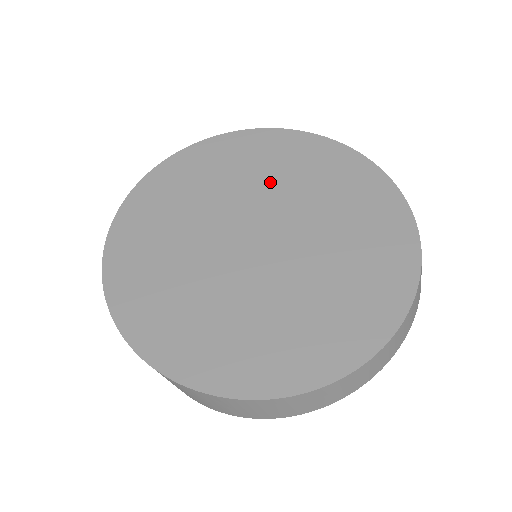
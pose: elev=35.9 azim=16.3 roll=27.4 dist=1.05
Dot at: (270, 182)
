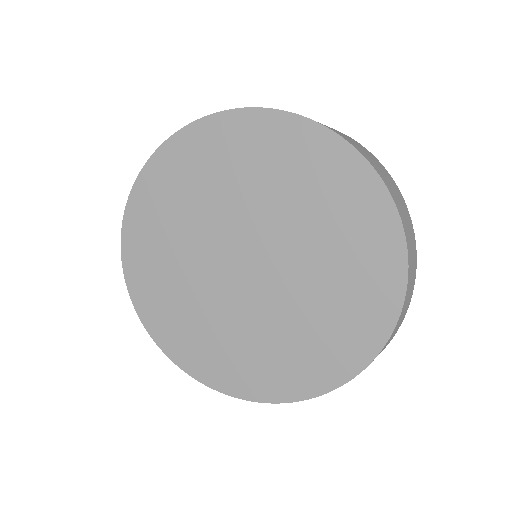
Dot at: (253, 191)
